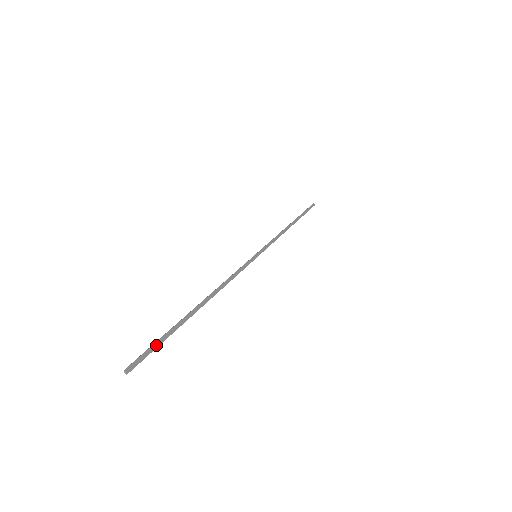
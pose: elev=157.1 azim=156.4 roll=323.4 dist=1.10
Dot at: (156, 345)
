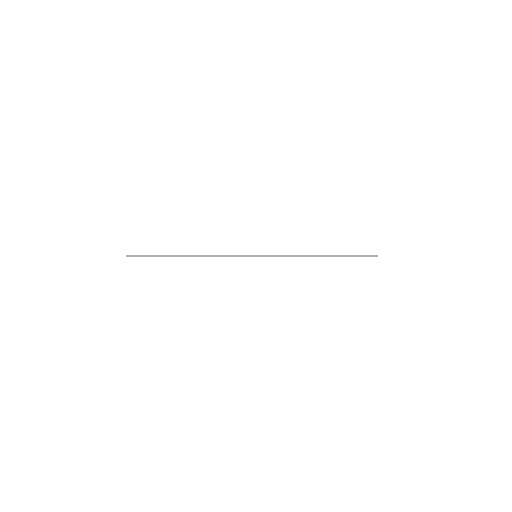
Dot at: (147, 256)
